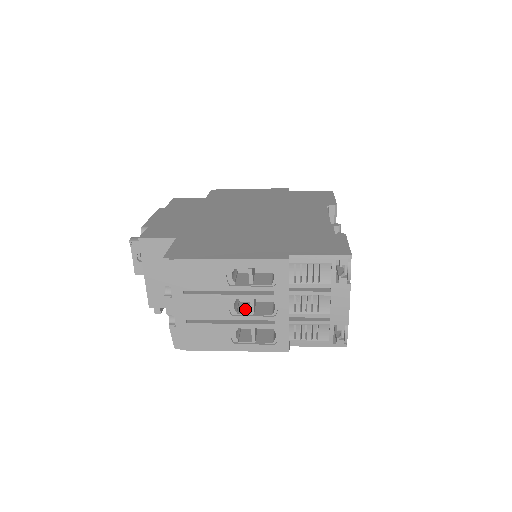
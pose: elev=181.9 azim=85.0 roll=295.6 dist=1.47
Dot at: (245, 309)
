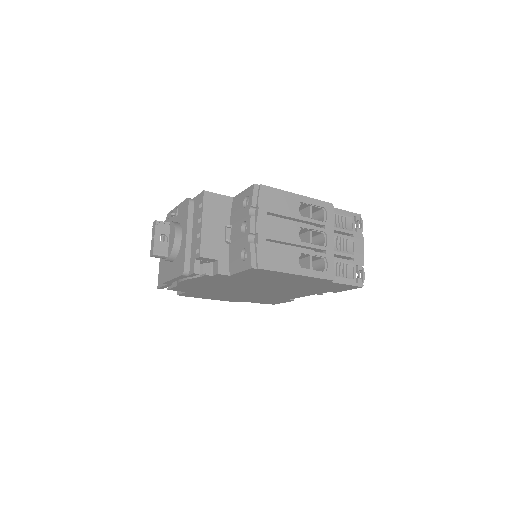
Dot at: occluded
